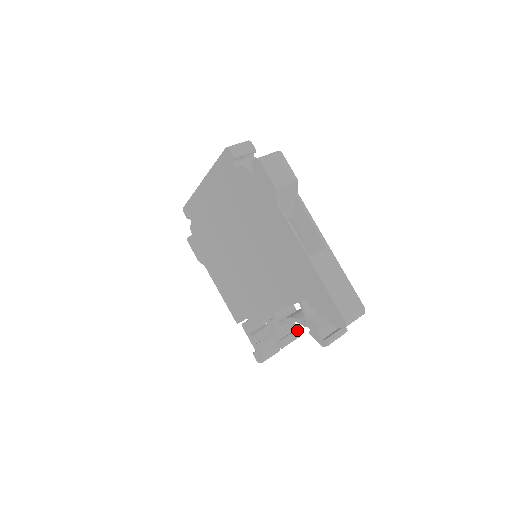
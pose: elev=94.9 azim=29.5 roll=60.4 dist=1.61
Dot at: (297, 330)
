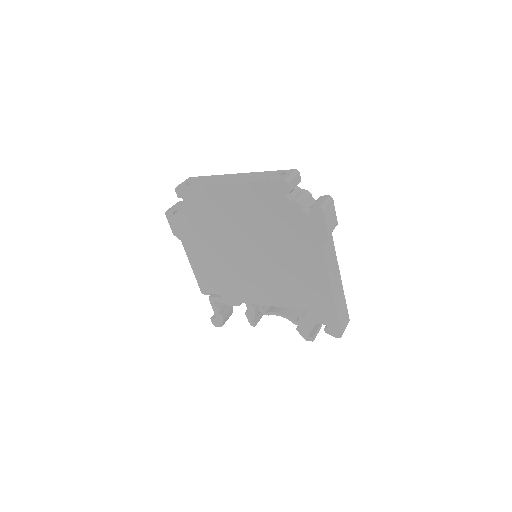
Dot at: occluded
